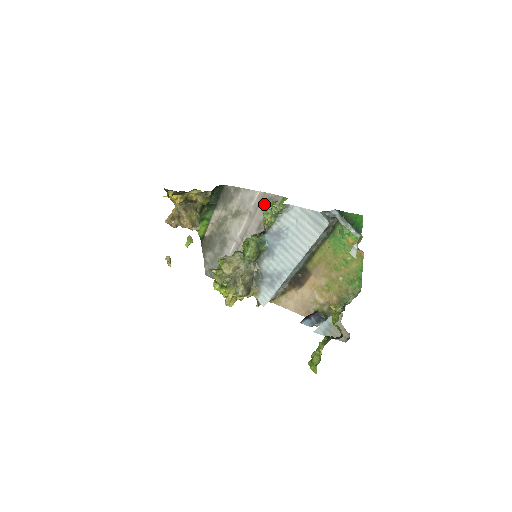
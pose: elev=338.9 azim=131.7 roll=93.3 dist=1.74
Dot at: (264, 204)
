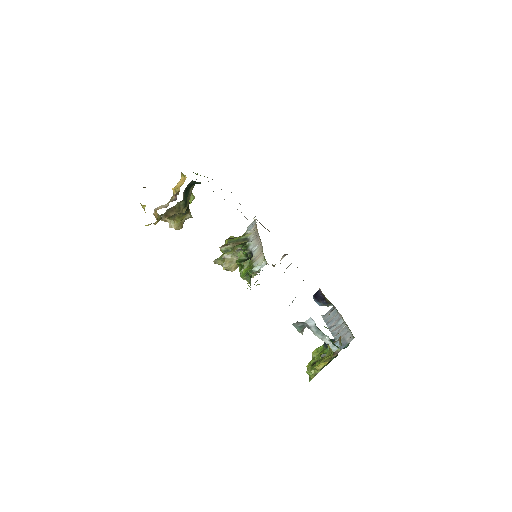
Dot at: occluded
